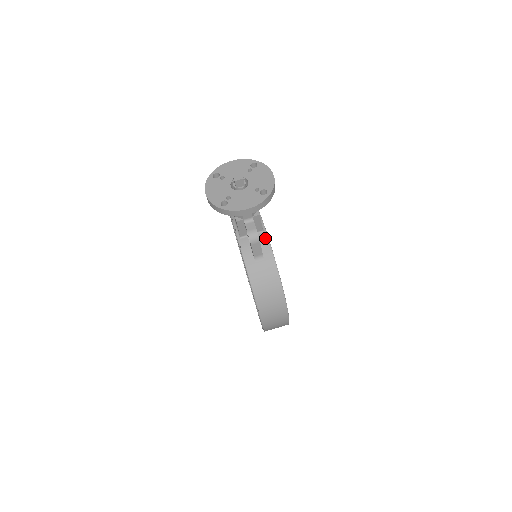
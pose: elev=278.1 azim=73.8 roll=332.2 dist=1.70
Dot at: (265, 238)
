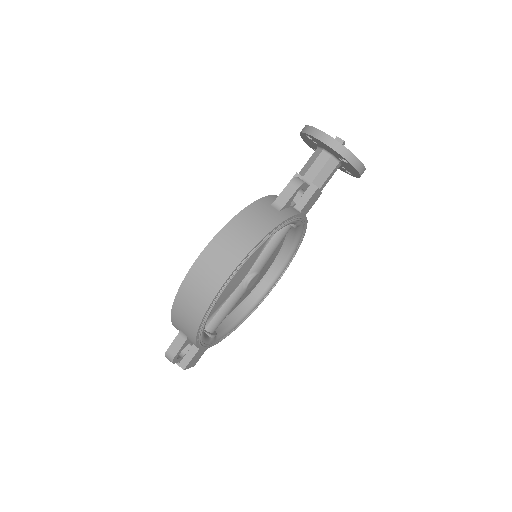
Dot at: (297, 212)
